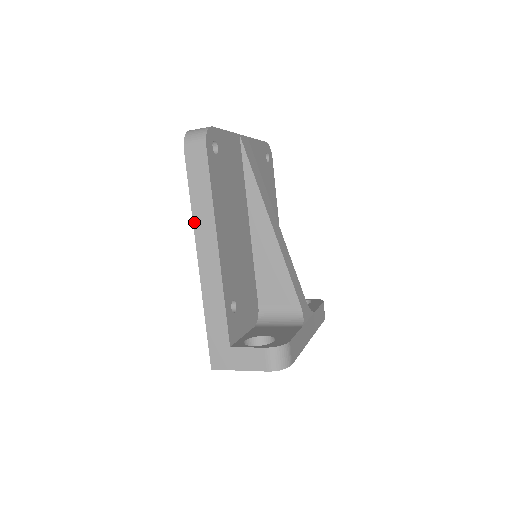
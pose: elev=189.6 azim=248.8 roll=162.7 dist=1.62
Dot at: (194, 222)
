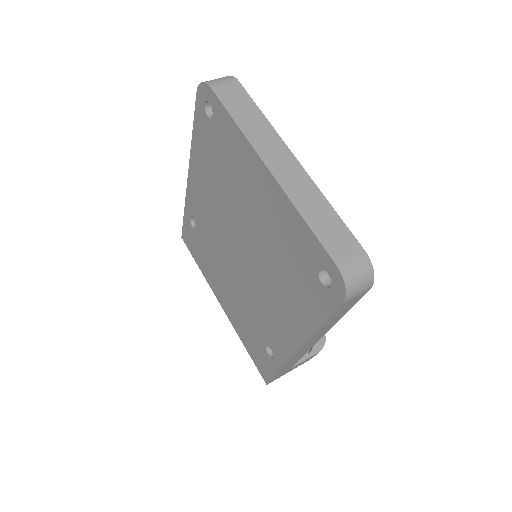
Dot at: (311, 339)
